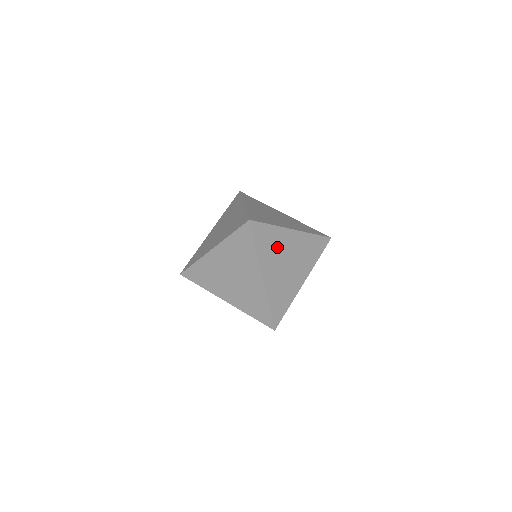
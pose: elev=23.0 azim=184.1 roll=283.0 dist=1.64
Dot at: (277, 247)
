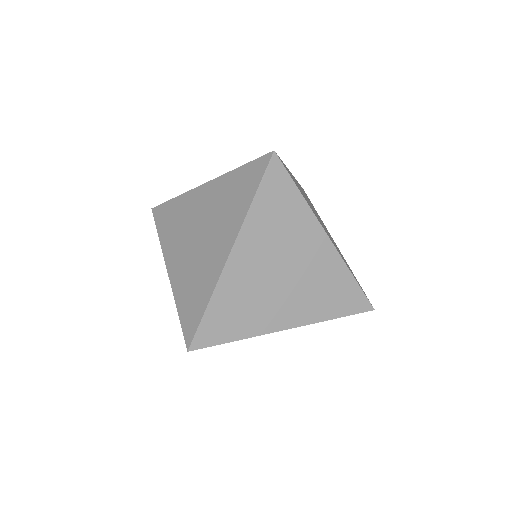
Dot at: occluded
